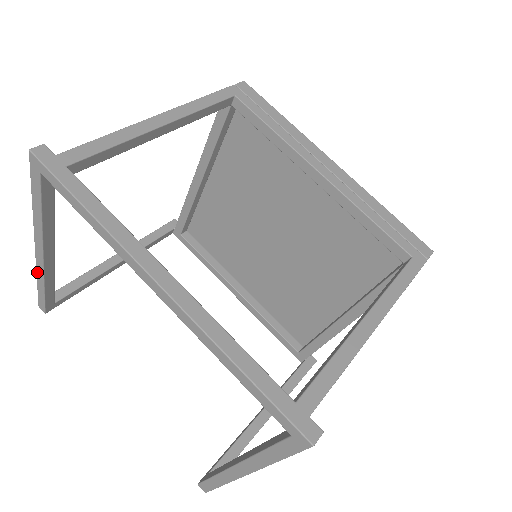
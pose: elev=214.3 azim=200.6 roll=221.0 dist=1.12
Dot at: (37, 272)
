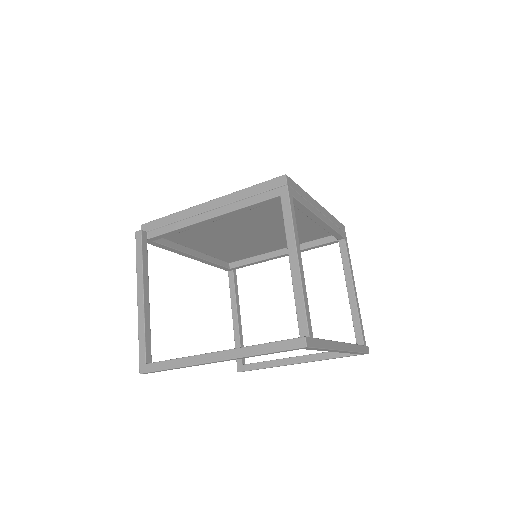
Dot at: occluded
